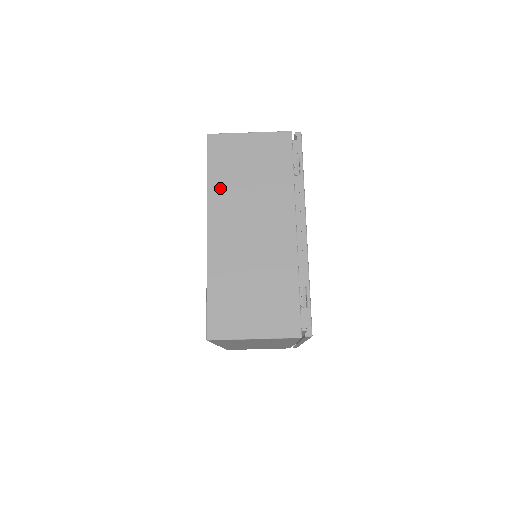
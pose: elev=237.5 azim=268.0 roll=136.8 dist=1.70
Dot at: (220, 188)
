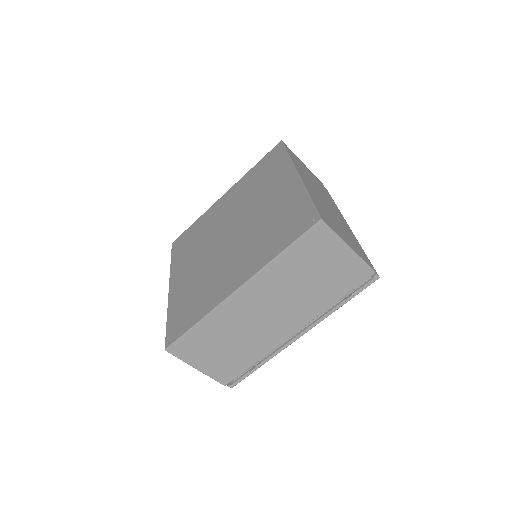
Dot at: (280, 269)
